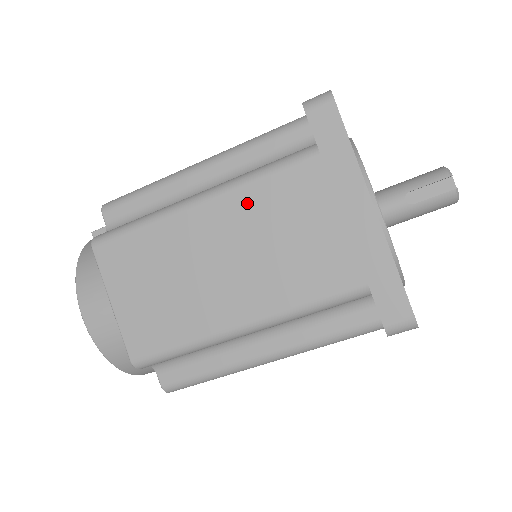
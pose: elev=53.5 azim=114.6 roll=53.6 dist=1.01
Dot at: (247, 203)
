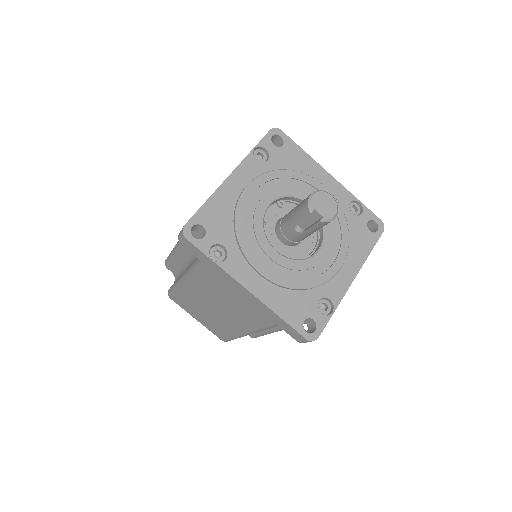
Dot at: (200, 285)
